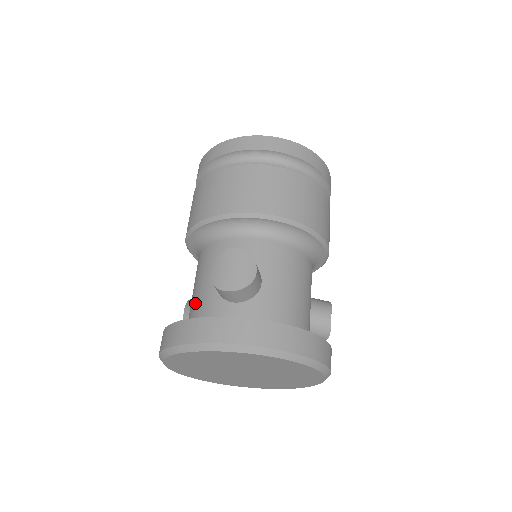
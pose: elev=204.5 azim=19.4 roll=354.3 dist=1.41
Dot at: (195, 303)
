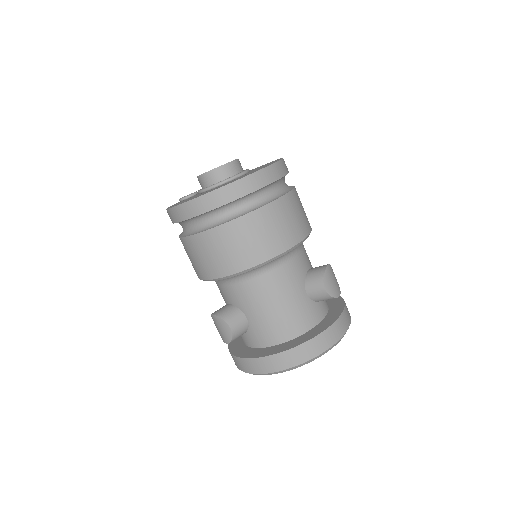
Dot at: occluded
